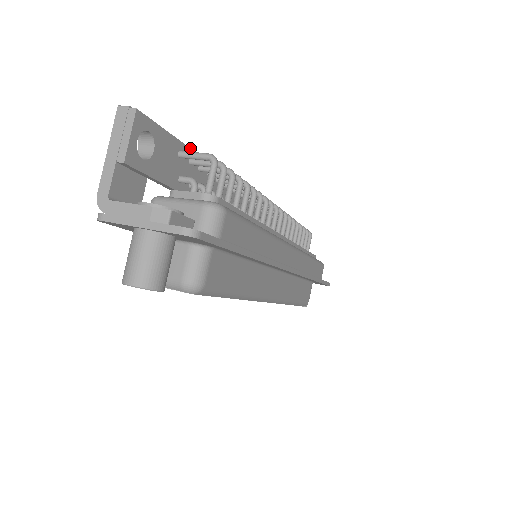
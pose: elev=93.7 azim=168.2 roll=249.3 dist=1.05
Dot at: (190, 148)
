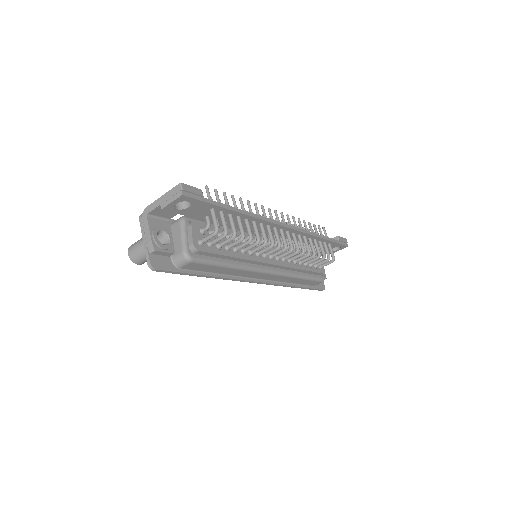
Dot at: (225, 208)
